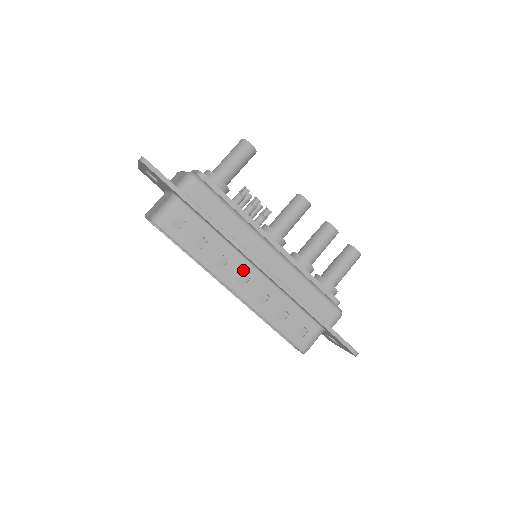
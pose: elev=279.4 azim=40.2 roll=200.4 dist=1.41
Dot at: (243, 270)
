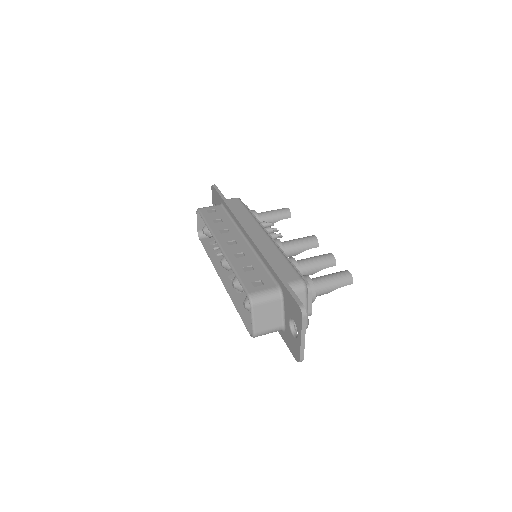
Dot at: (236, 239)
